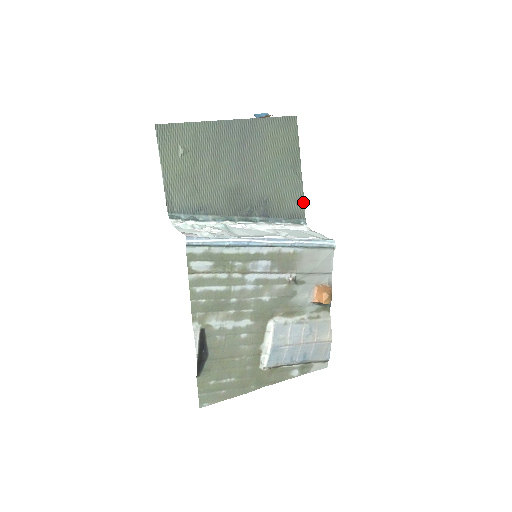
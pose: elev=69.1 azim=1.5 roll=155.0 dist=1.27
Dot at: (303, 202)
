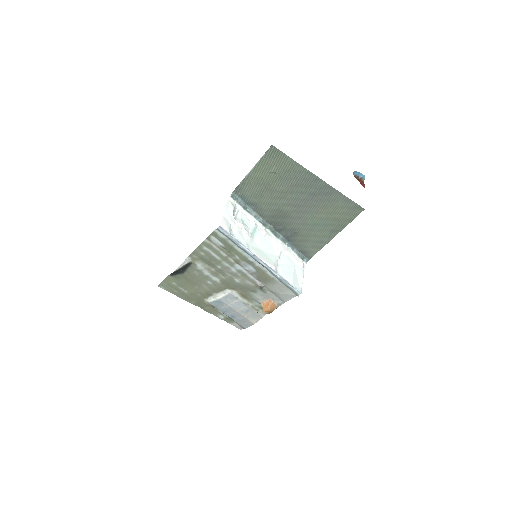
Dot at: (317, 251)
